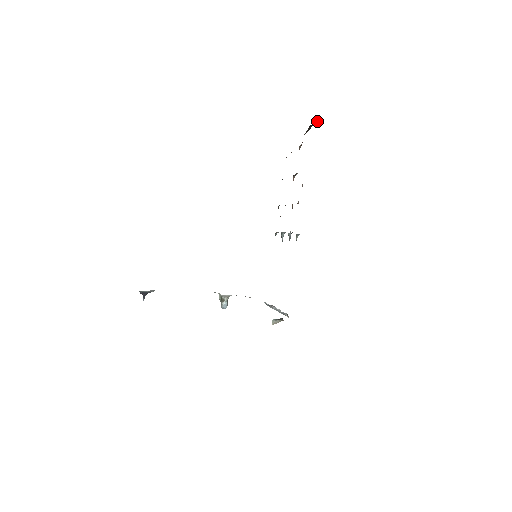
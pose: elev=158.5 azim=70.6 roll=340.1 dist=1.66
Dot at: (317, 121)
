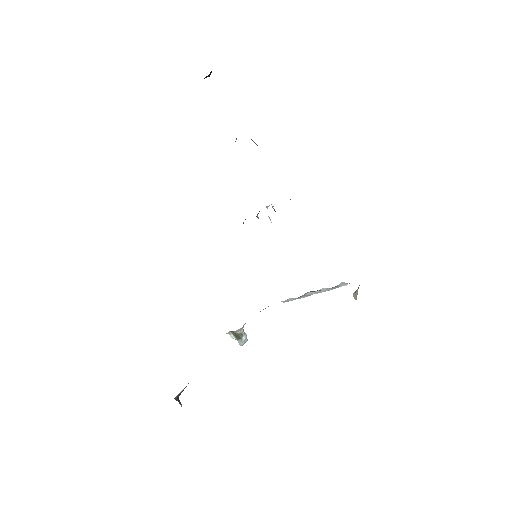
Dot at: occluded
